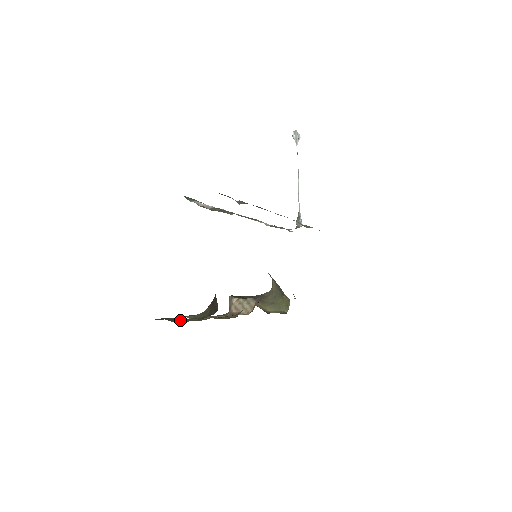
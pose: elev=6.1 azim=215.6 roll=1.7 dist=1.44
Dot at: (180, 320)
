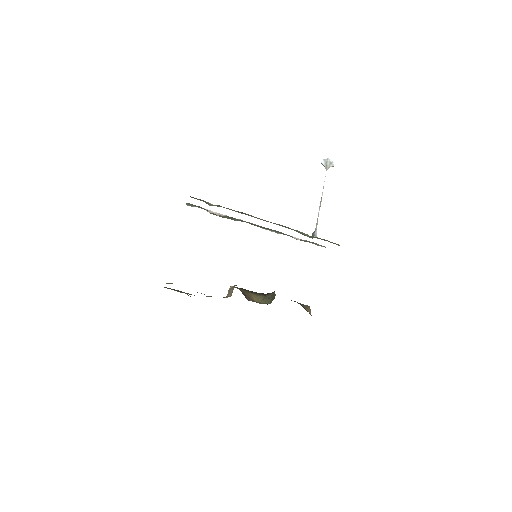
Dot at: (177, 291)
